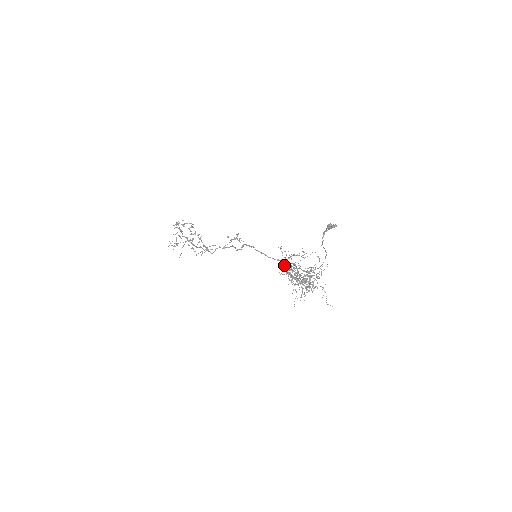
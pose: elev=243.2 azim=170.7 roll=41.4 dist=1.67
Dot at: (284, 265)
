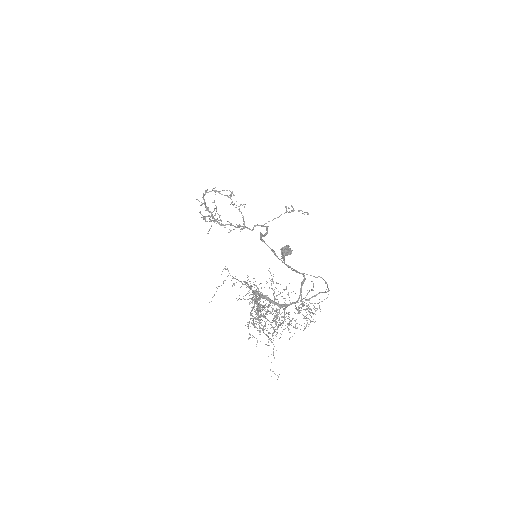
Dot at: occluded
